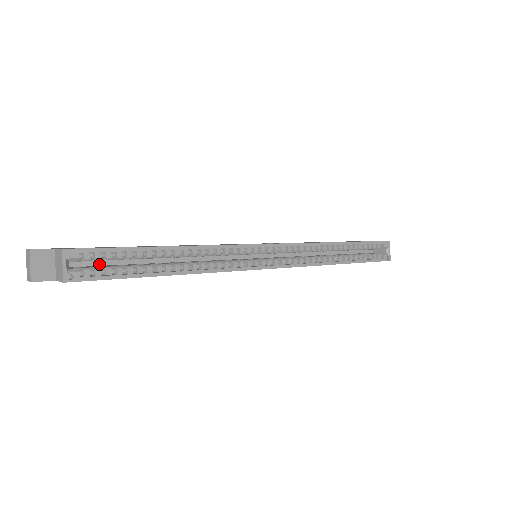
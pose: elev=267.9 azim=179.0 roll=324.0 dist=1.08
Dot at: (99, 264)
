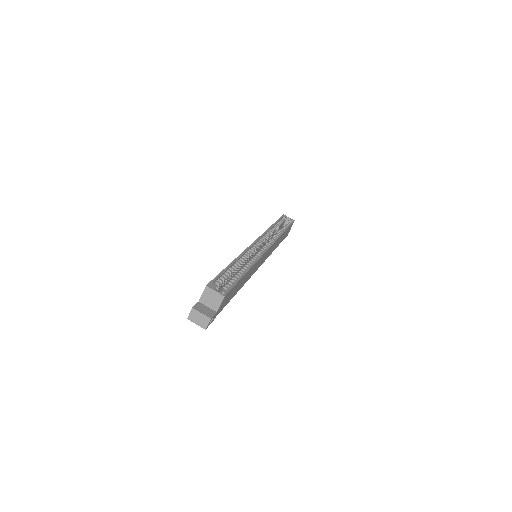
Dot at: occluded
